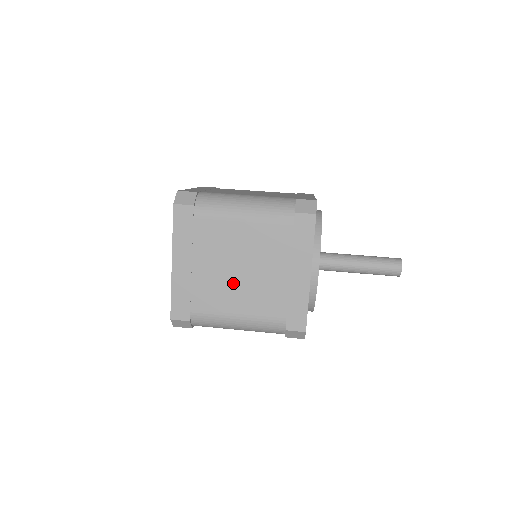
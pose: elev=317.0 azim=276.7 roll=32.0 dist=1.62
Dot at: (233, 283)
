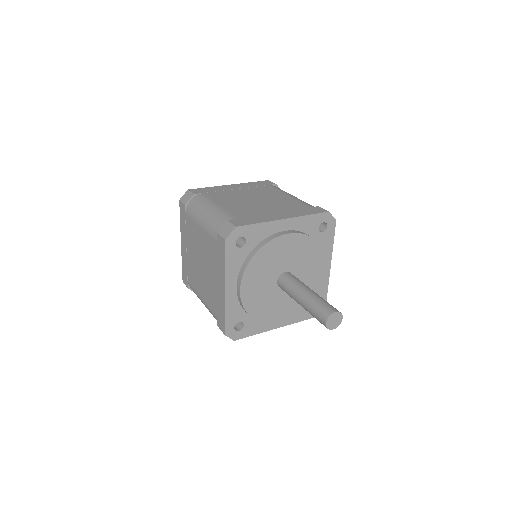
Dot at: (199, 272)
